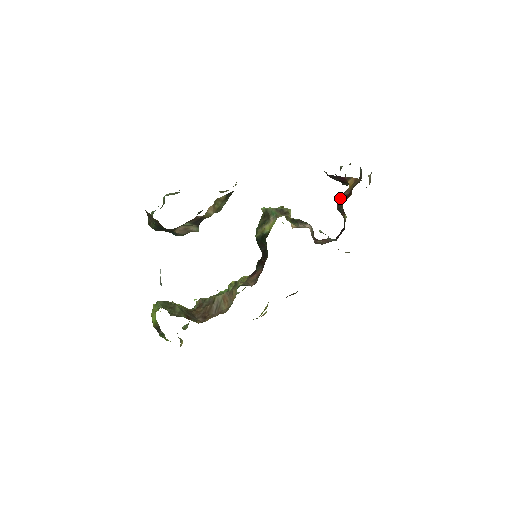
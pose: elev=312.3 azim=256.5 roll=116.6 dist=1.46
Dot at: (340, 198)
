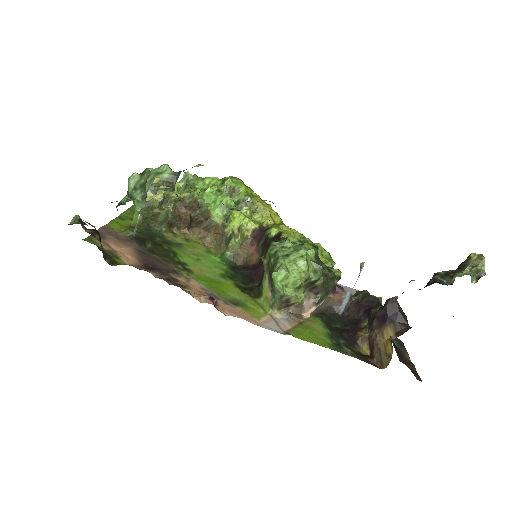
Dot at: (377, 321)
